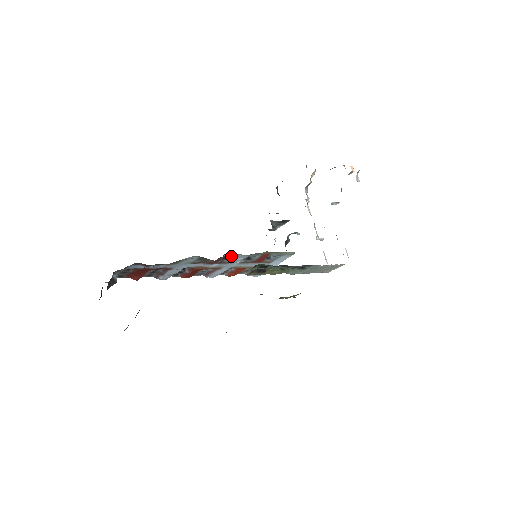
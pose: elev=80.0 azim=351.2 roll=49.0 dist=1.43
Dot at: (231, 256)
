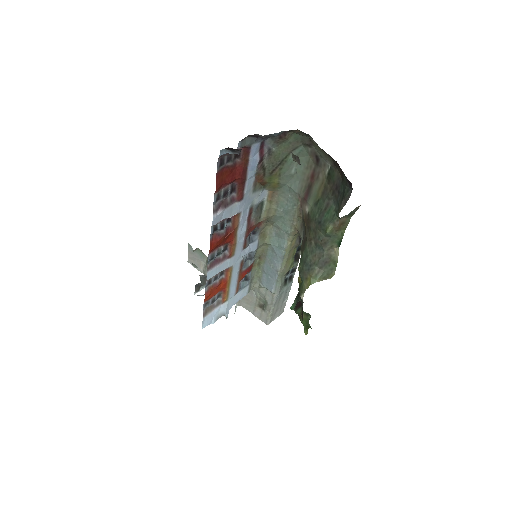
Dot at: (251, 238)
